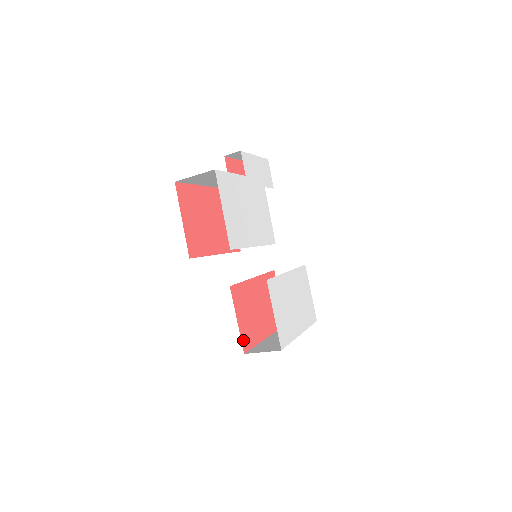
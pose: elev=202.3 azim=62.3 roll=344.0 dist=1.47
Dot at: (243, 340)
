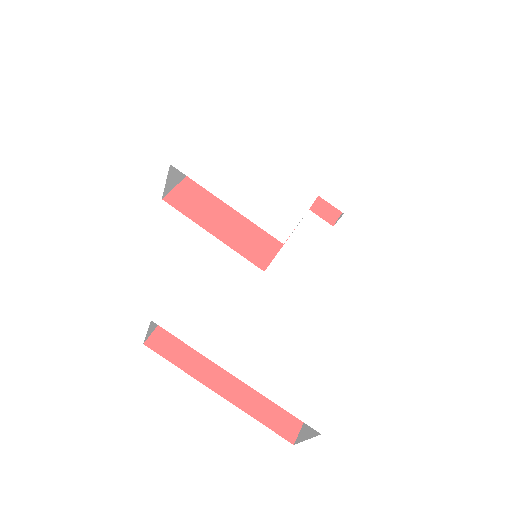
Dot at: (160, 332)
